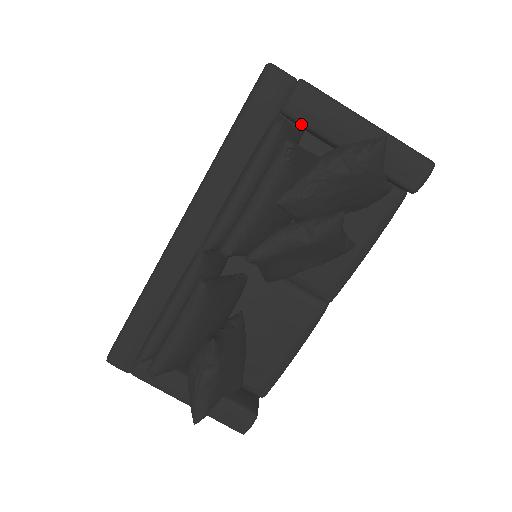
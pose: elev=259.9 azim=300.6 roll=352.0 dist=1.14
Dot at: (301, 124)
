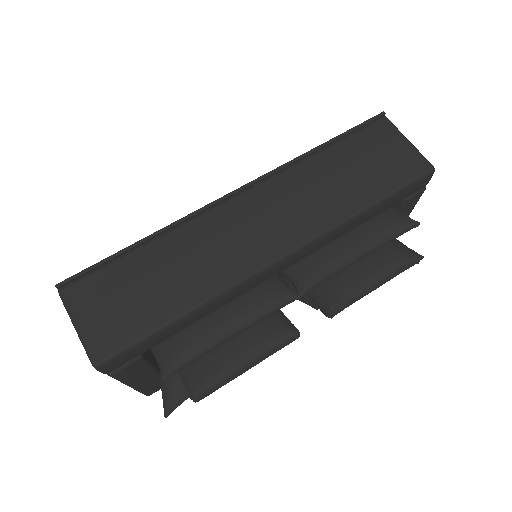
Dot at: occluded
